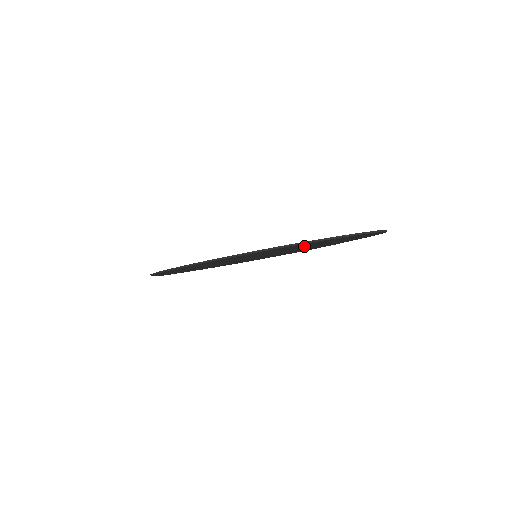
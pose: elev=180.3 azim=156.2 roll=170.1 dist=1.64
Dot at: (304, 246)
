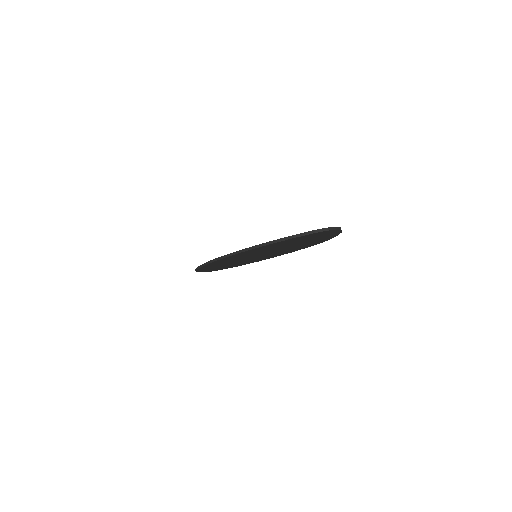
Dot at: (263, 251)
